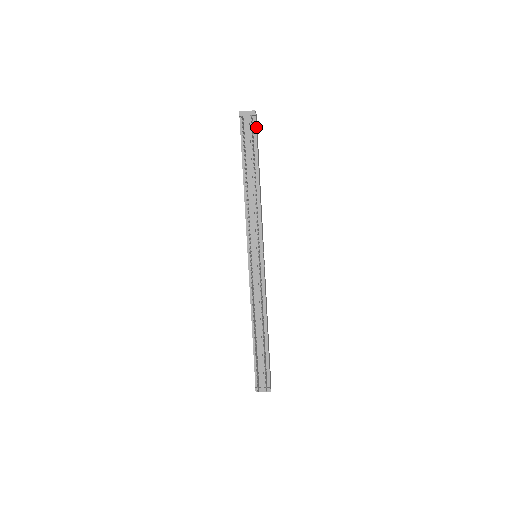
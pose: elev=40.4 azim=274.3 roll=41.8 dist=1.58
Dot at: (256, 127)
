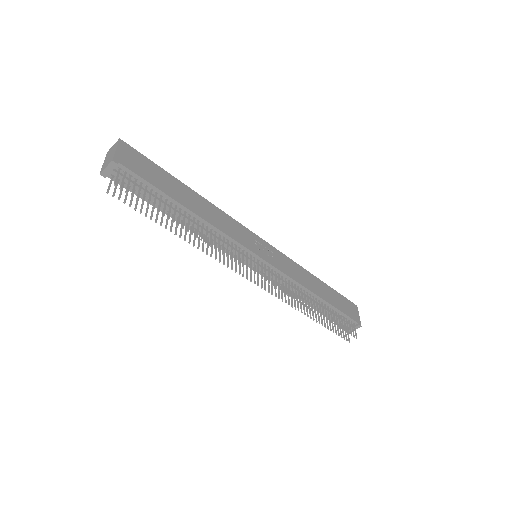
Dot at: (132, 170)
